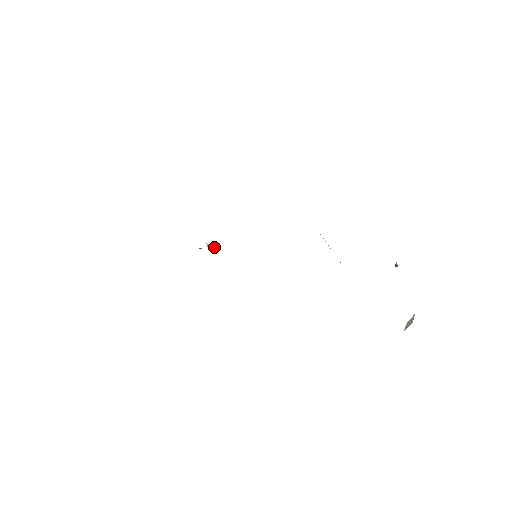
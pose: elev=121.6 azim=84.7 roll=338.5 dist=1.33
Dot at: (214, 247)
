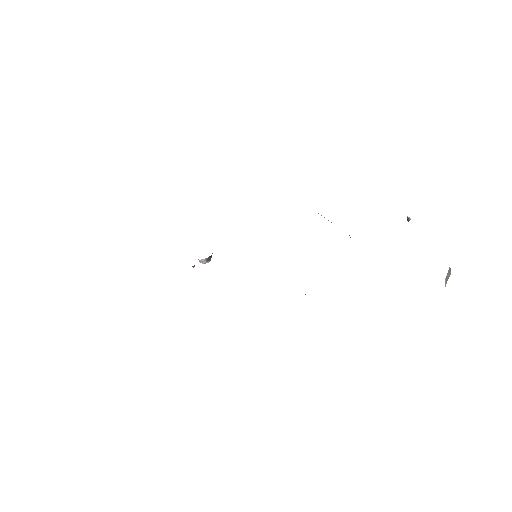
Dot at: (207, 261)
